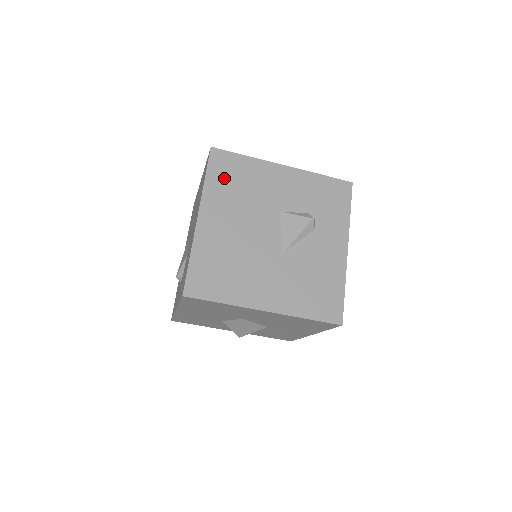
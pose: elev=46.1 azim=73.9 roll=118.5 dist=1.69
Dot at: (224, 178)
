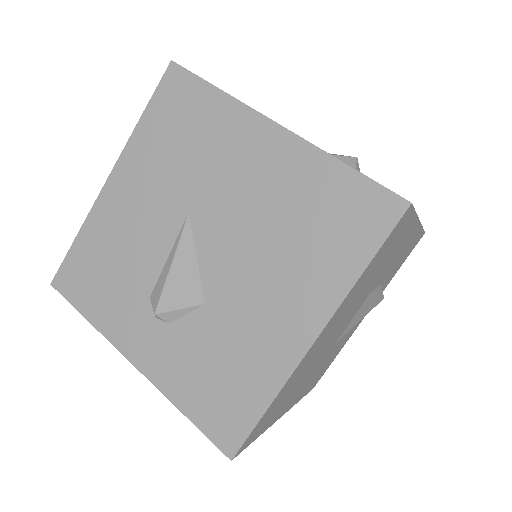
Dot at: (378, 261)
